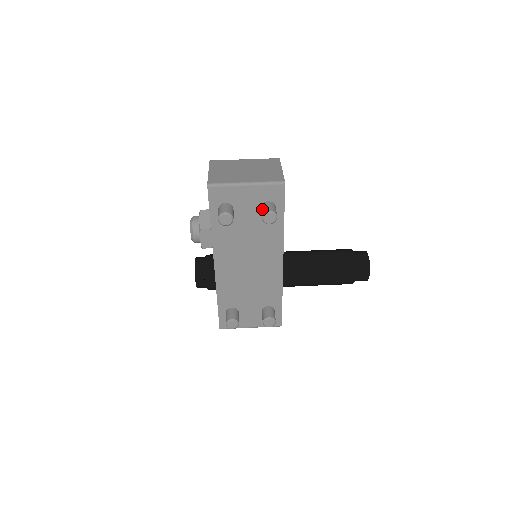
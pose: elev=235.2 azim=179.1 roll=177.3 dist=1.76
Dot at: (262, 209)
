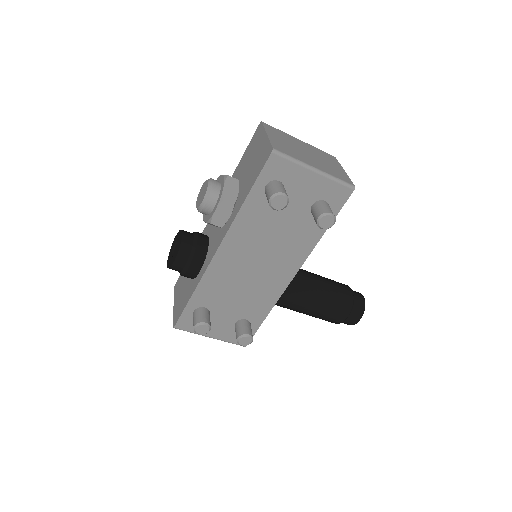
Dot at: (319, 207)
